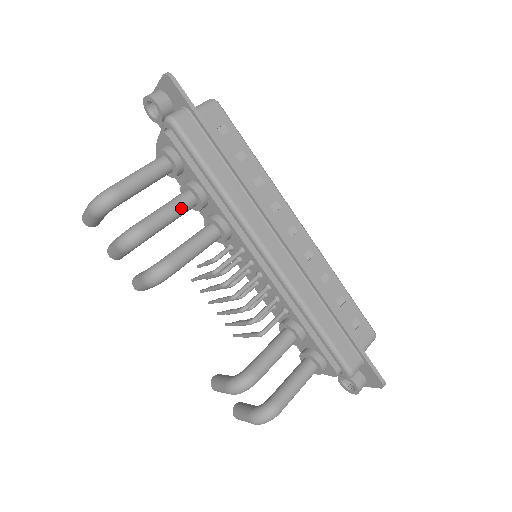
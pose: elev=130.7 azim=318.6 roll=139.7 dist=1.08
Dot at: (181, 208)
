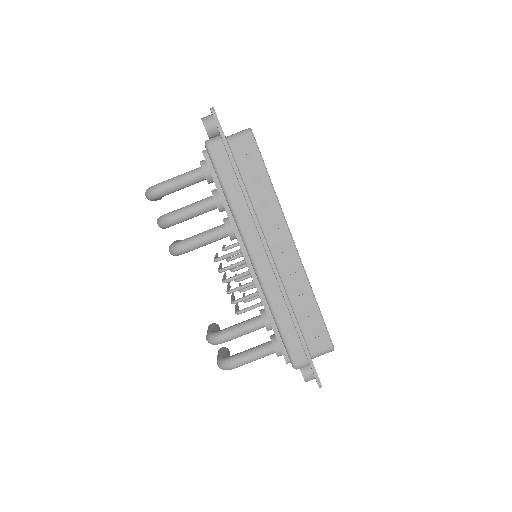
Dot at: (202, 209)
